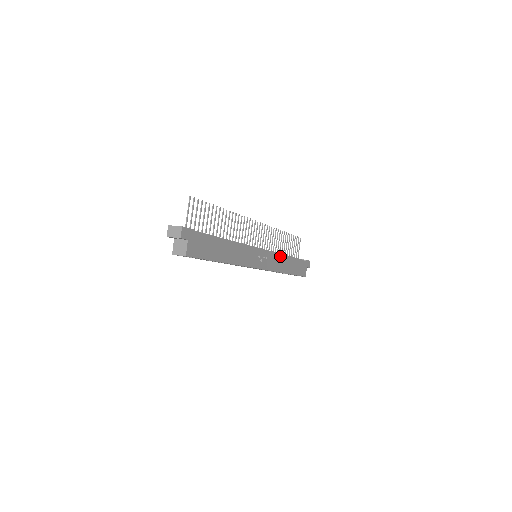
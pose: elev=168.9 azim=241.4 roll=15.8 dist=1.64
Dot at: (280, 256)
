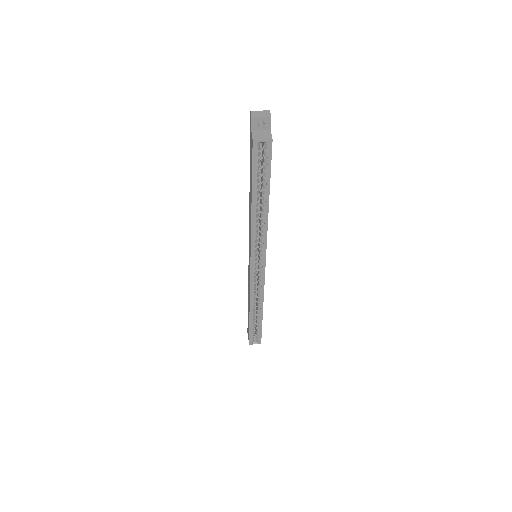
Dot at: occluded
